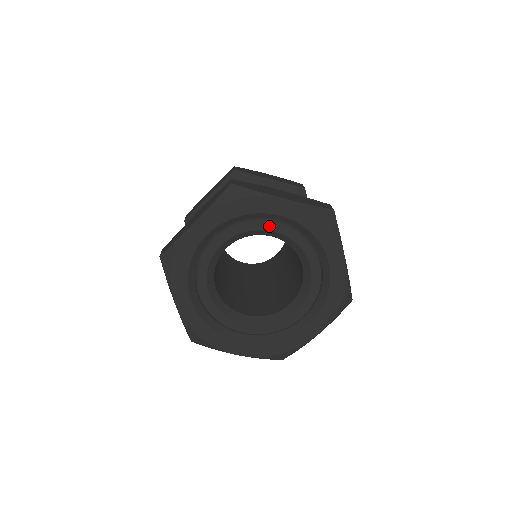
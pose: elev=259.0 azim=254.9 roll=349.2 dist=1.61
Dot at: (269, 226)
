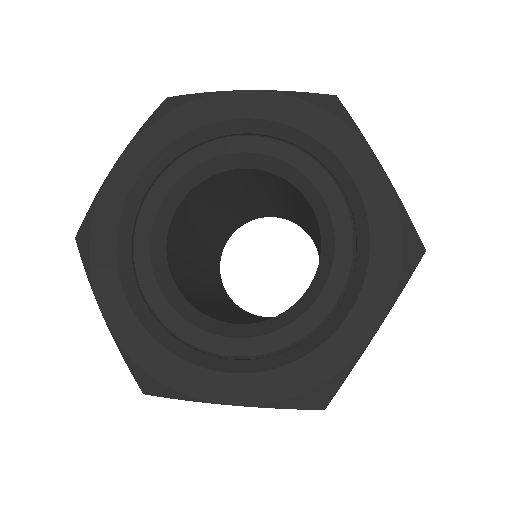
Dot at: (235, 145)
